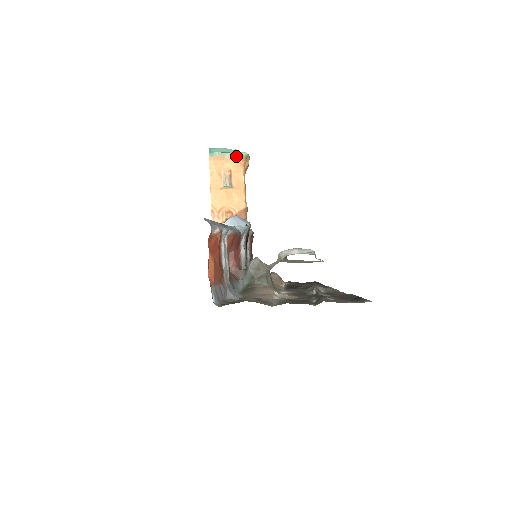
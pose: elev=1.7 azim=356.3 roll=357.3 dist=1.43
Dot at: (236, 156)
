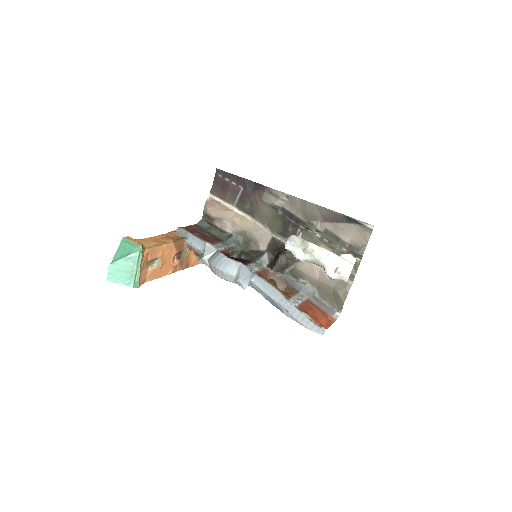
Dot at: (142, 260)
